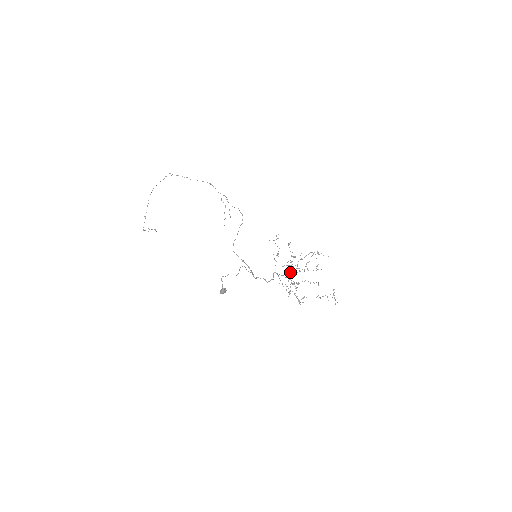
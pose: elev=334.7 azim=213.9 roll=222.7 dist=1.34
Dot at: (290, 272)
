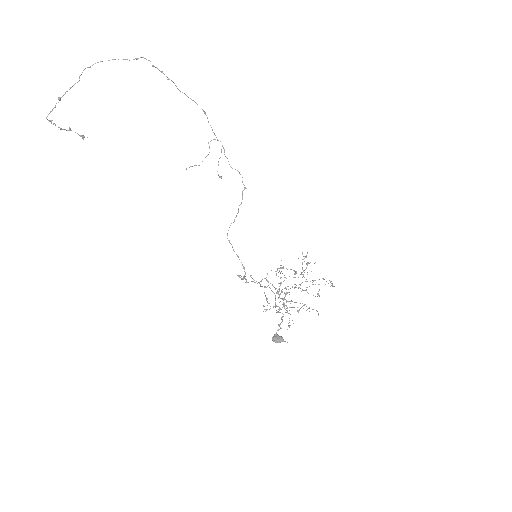
Dot at: (281, 283)
